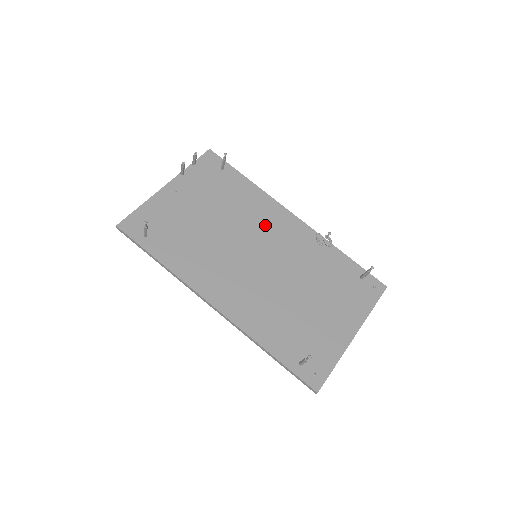
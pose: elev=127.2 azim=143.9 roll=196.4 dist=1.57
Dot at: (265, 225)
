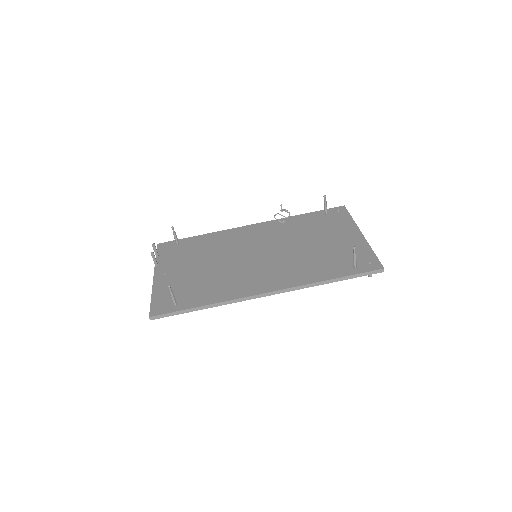
Dot at: (240, 241)
